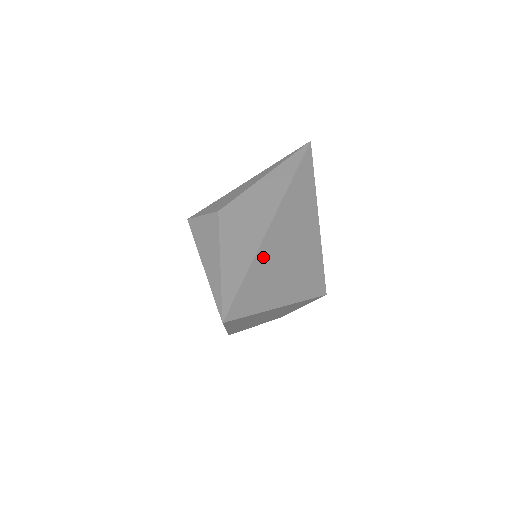
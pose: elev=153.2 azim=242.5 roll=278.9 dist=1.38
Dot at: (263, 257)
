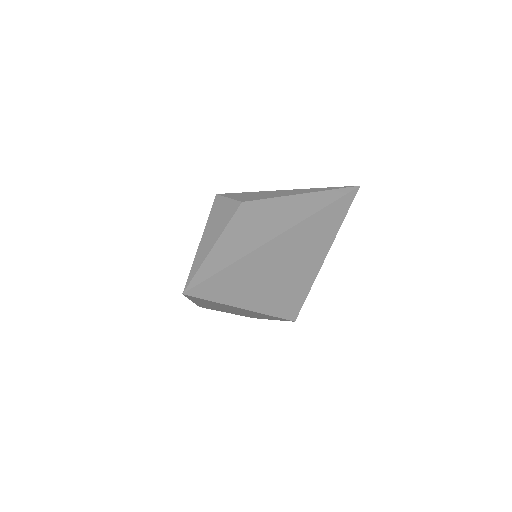
Dot at: (252, 260)
